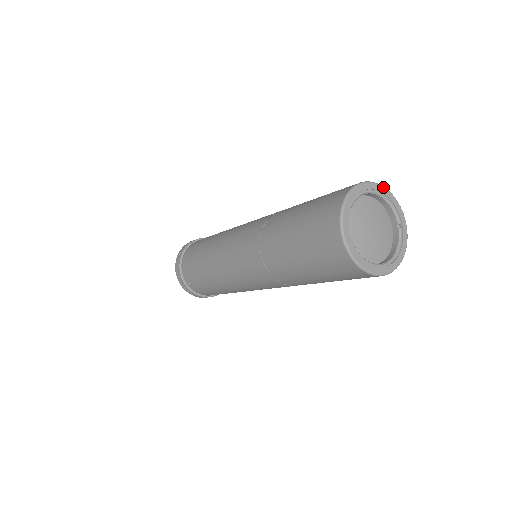
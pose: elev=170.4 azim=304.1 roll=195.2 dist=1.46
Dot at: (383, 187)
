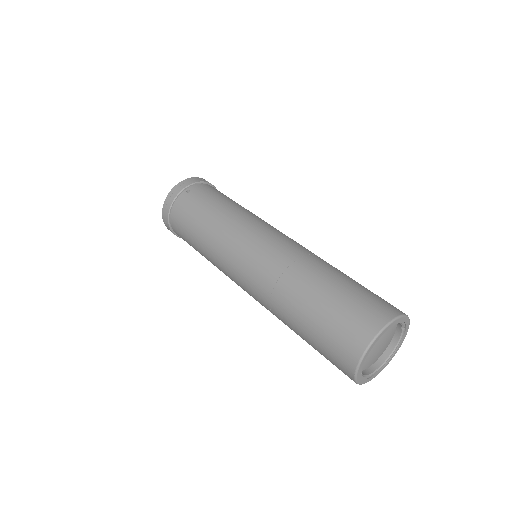
Dot at: (395, 320)
